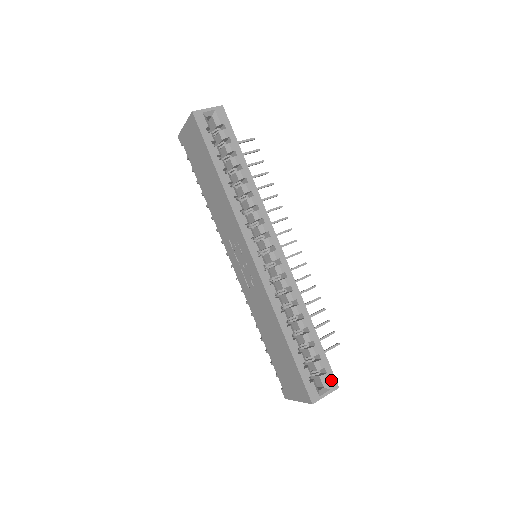
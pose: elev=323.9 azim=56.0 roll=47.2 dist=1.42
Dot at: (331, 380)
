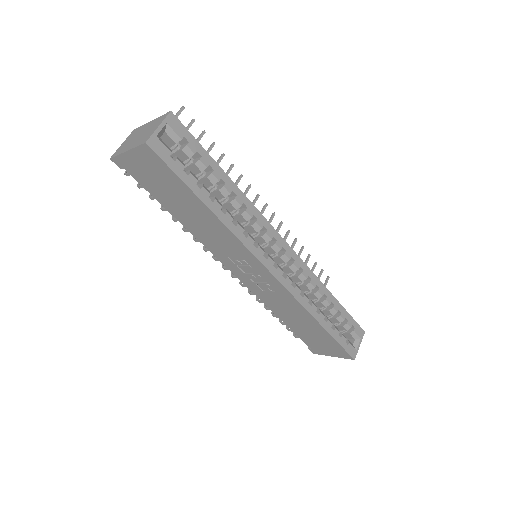
Dot at: (359, 331)
